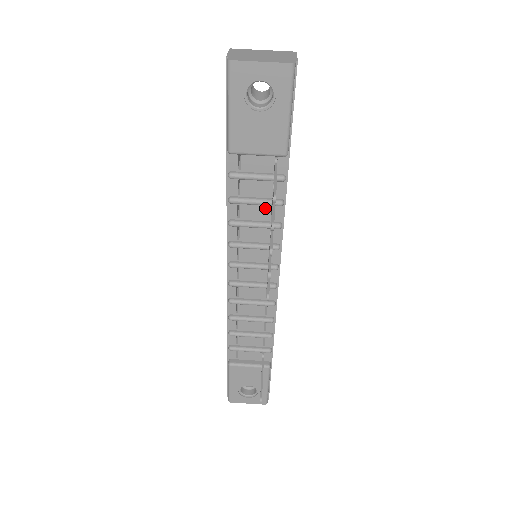
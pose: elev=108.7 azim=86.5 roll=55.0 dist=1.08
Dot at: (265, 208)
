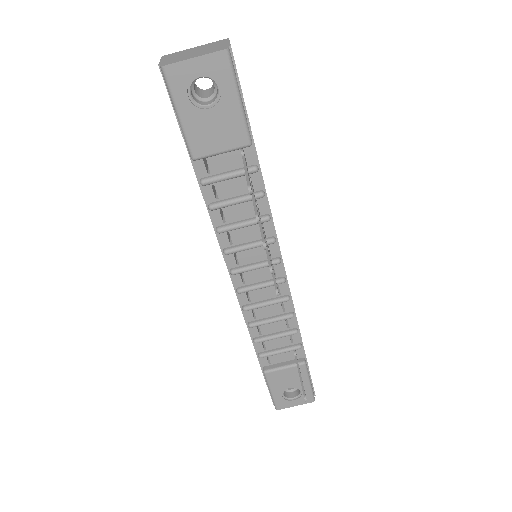
Dot at: (248, 204)
